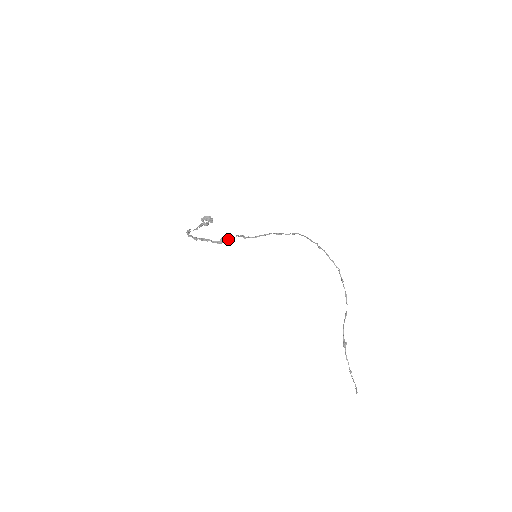
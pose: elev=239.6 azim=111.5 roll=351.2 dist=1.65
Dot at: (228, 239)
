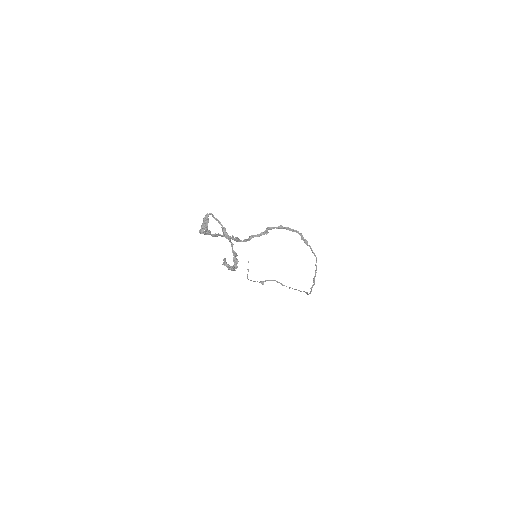
Dot at: occluded
